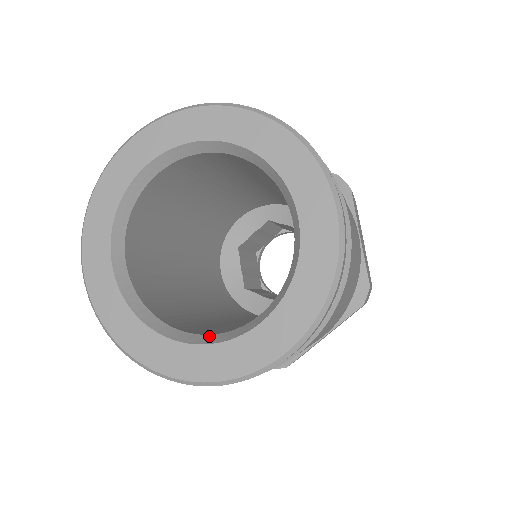
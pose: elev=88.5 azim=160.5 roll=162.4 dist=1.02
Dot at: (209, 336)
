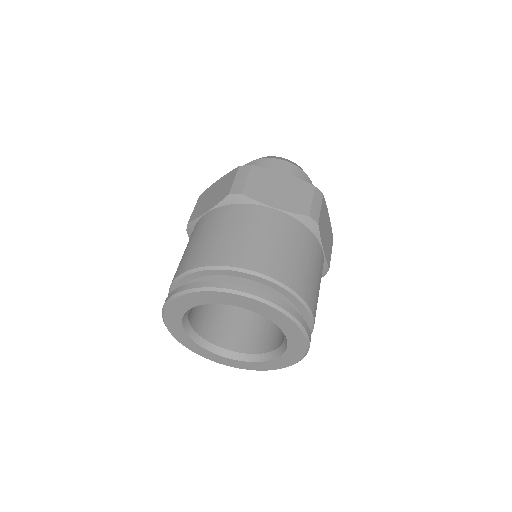
Dot at: (245, 355)
